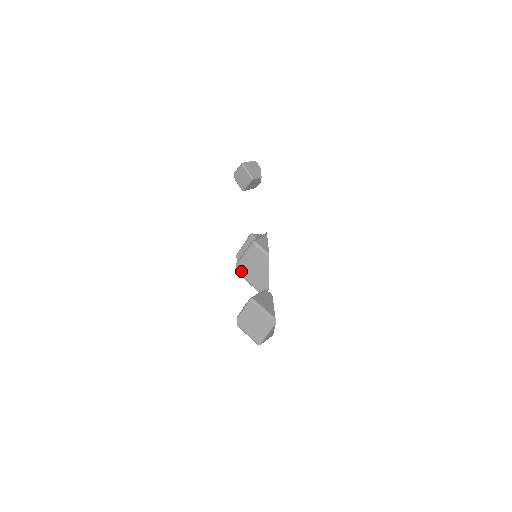
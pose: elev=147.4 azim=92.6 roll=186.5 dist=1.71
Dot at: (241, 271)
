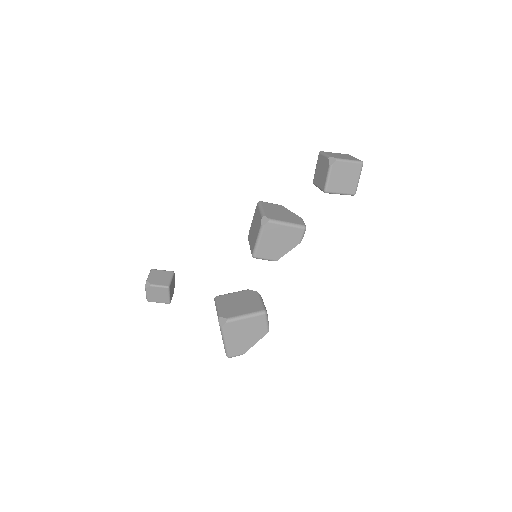
Dot at: (272, 217)
